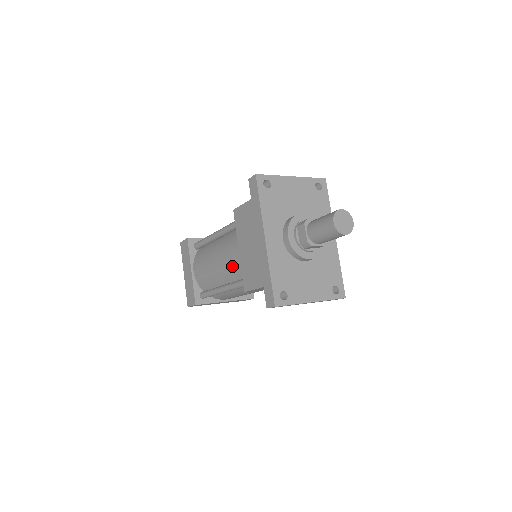
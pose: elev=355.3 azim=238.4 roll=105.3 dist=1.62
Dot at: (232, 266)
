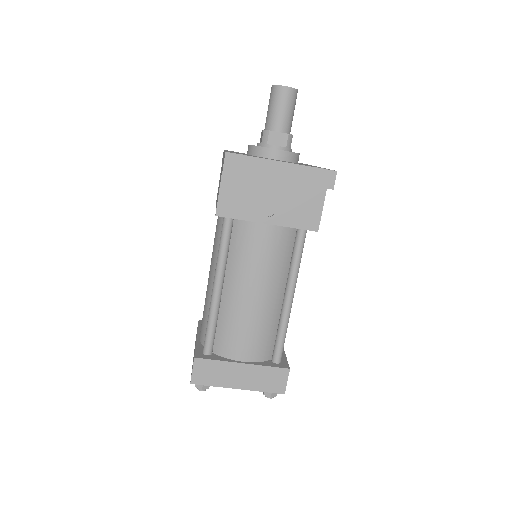
Dot at: (216, 240)
